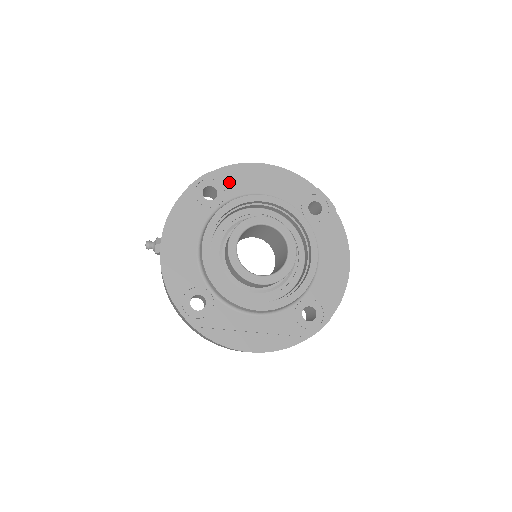
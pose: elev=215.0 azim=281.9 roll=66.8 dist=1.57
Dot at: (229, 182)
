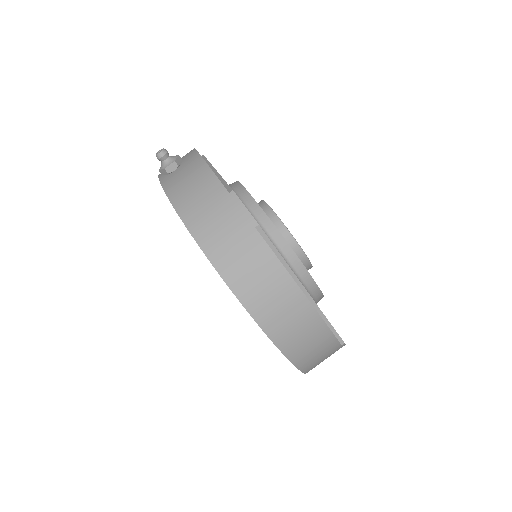
Dot at: occluded
